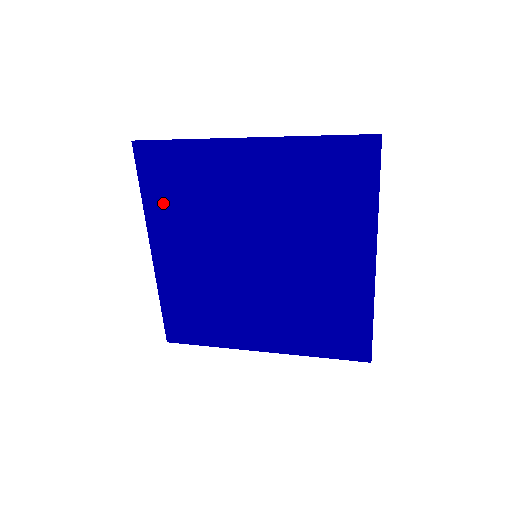
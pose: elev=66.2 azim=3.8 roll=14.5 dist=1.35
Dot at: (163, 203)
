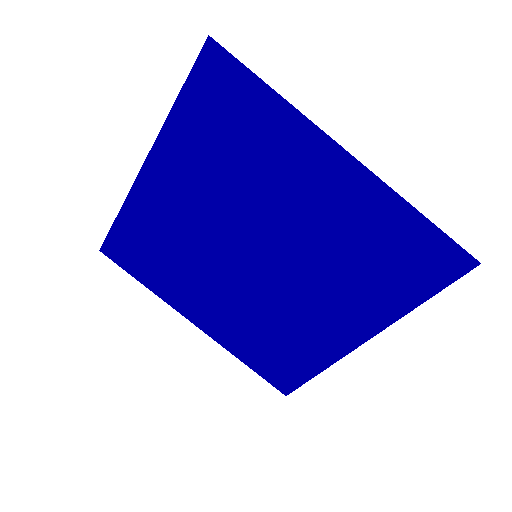
Dot at: (160, 278)
